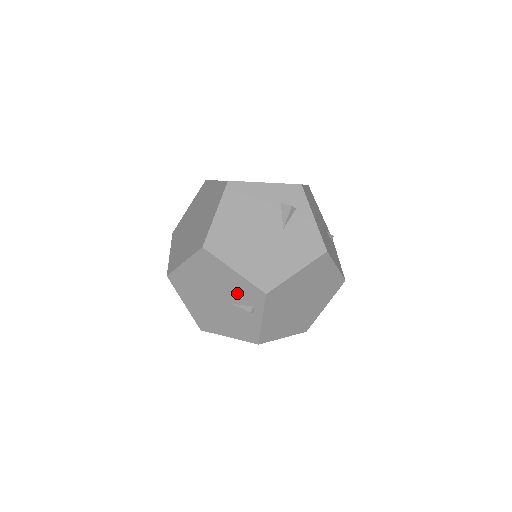
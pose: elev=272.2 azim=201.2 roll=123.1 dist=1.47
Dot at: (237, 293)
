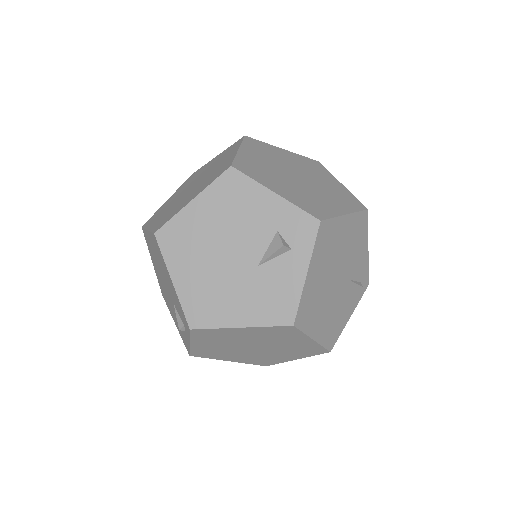
Dot at: (175, 301)
